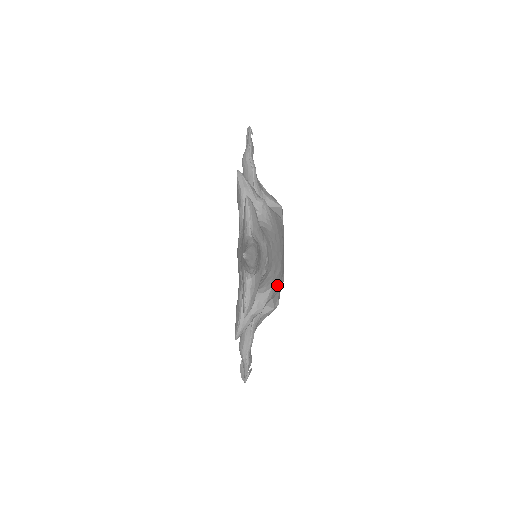
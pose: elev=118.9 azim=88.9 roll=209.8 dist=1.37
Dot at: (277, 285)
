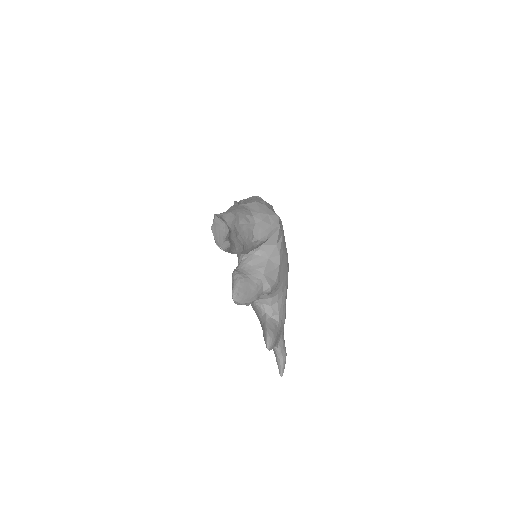
Dot at: occluded
